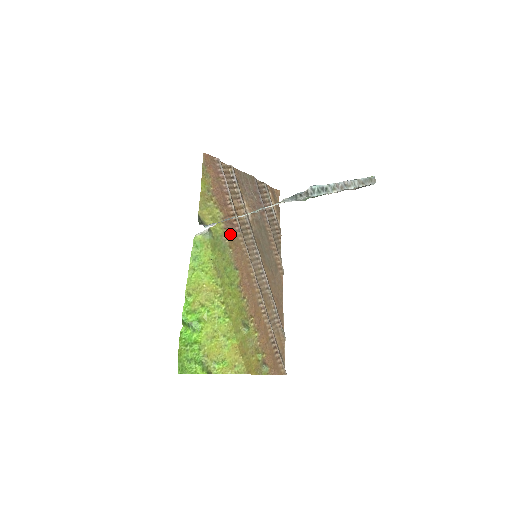
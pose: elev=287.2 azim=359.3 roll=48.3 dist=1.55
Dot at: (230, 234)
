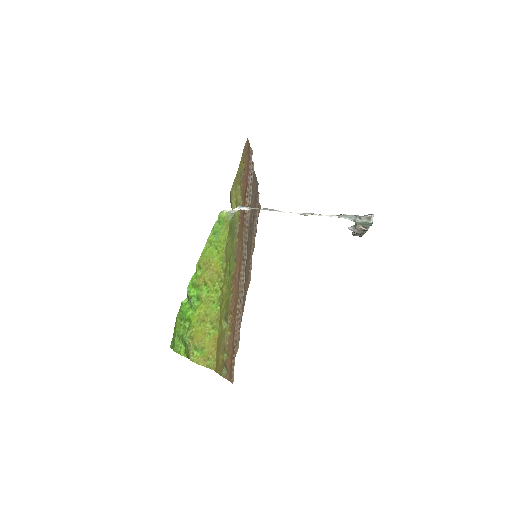
Dot at: (241, 225)
